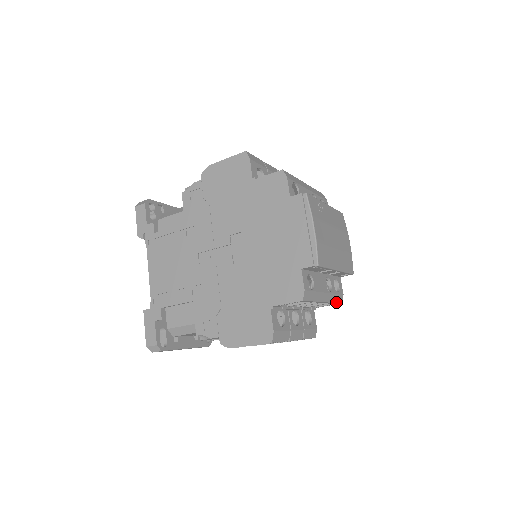
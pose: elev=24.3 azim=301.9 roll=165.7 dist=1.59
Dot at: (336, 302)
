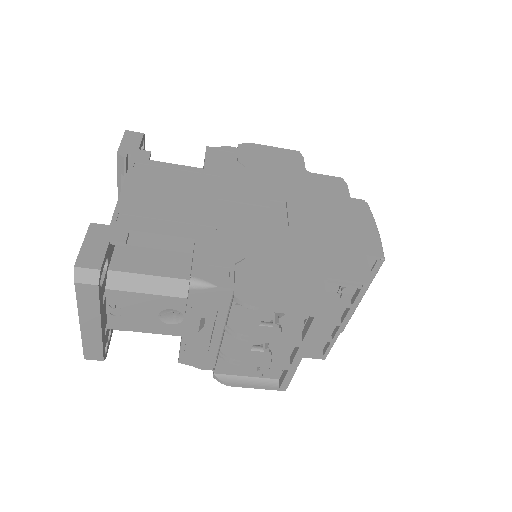
Dot at: occluded
